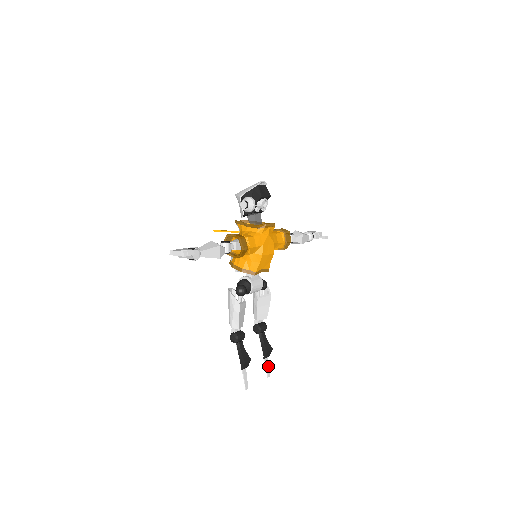
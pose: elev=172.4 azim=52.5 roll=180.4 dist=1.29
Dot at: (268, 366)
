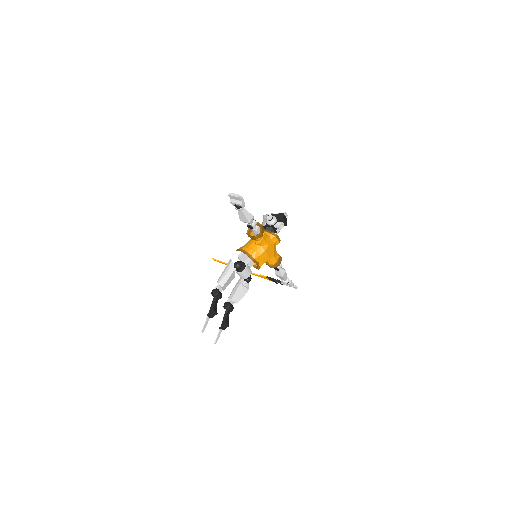
Dot at: (219, 336)
